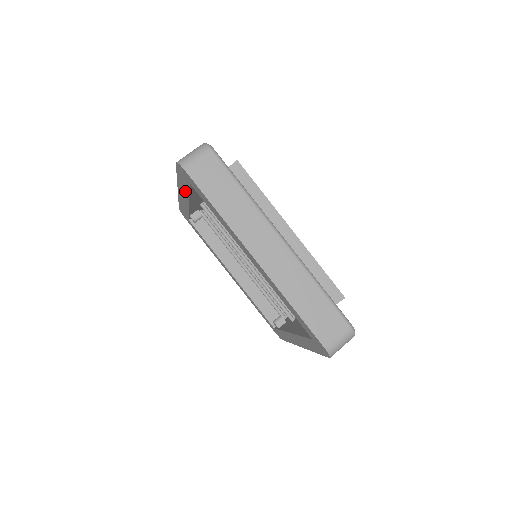
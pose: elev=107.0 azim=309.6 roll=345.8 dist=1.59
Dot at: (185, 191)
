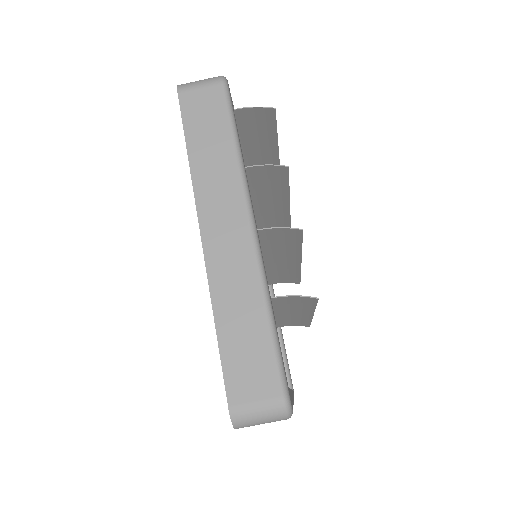
Dot at: occluded
